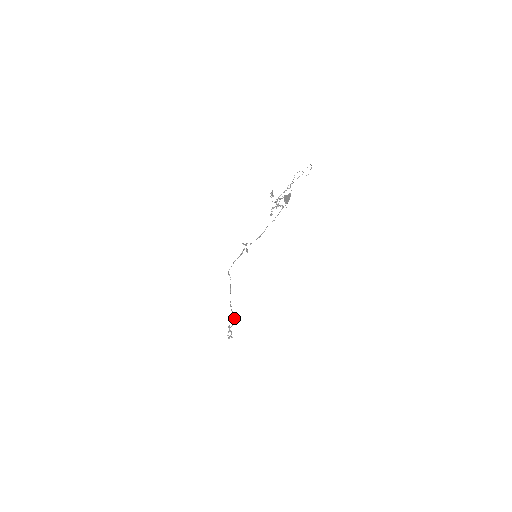
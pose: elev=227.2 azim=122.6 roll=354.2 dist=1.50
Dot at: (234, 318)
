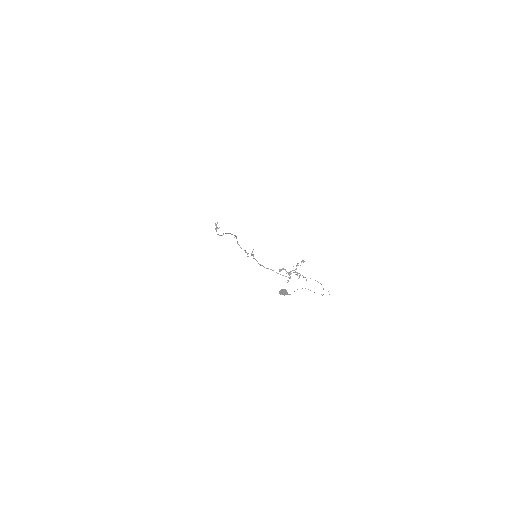
Dot at: (221, 235)
